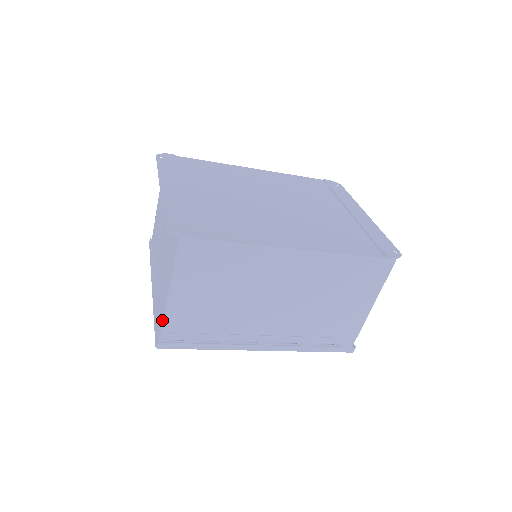
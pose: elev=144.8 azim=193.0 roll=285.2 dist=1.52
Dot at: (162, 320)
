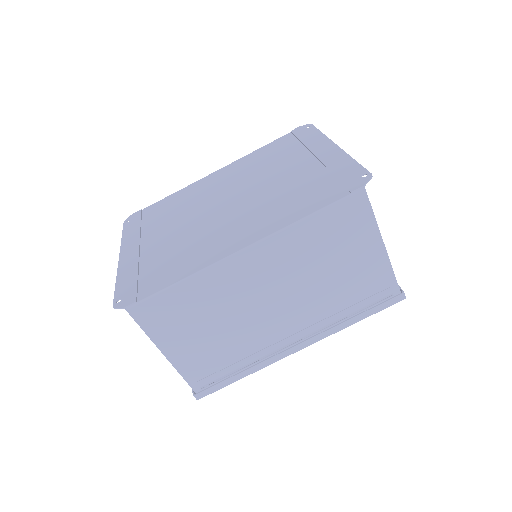
Dot at: (182, 376)
